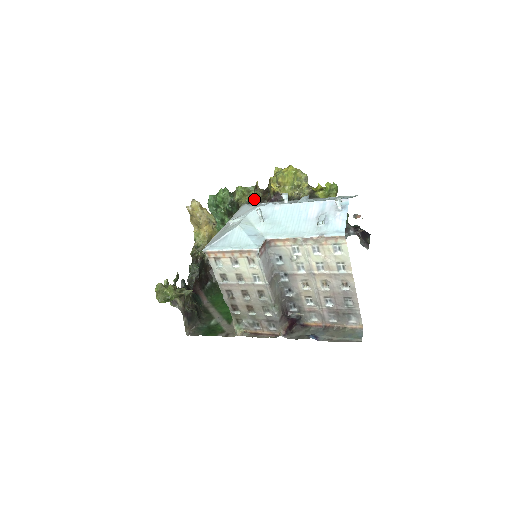
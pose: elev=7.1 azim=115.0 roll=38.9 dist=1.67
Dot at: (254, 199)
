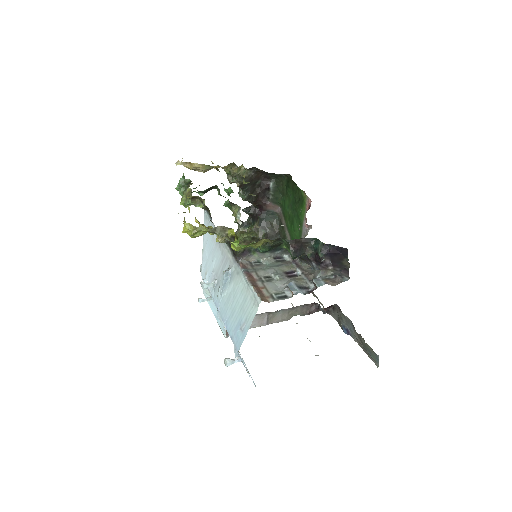
Dot at: occluded
